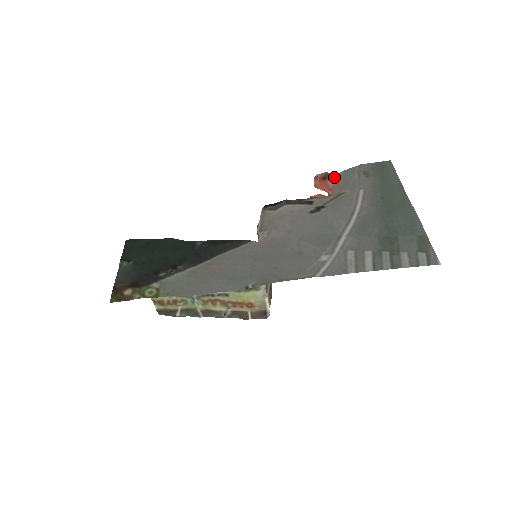
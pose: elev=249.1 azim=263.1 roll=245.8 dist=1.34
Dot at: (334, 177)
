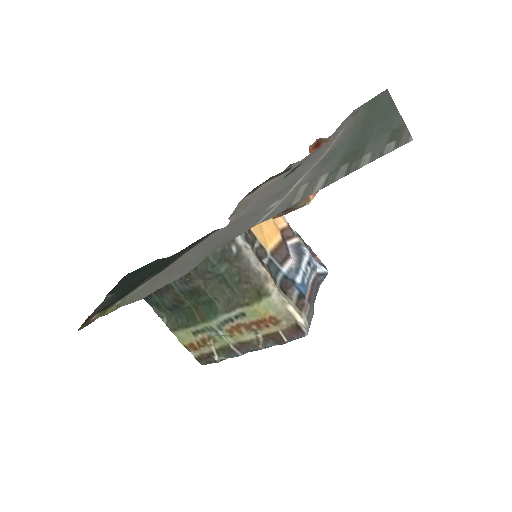
Dot at: (329, 140)
